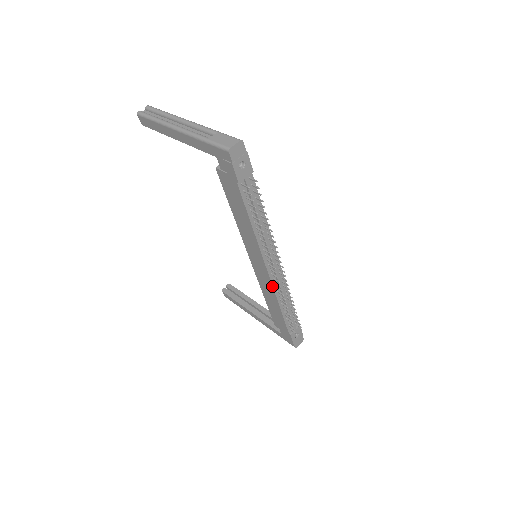
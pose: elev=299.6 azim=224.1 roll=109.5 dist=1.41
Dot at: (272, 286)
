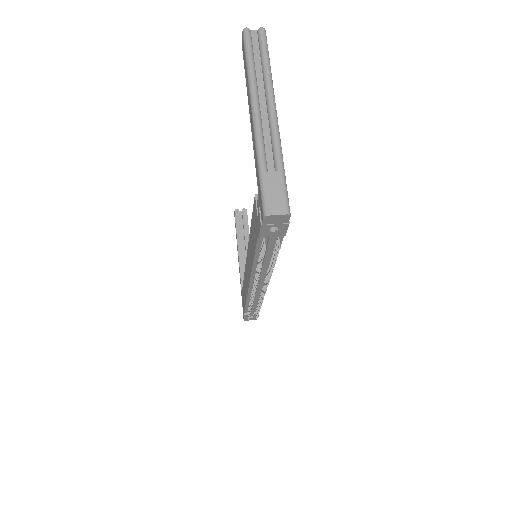
Dot at: (248, 291)
